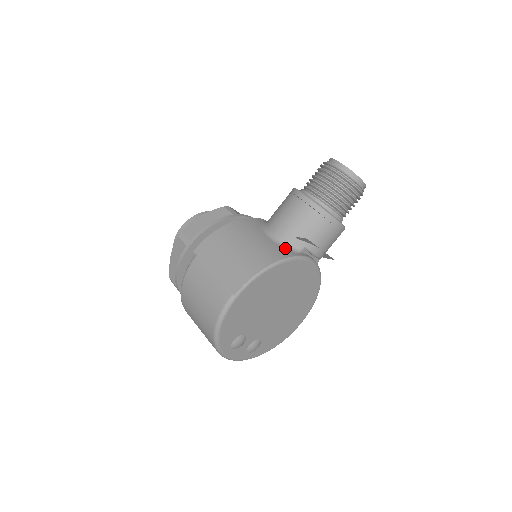
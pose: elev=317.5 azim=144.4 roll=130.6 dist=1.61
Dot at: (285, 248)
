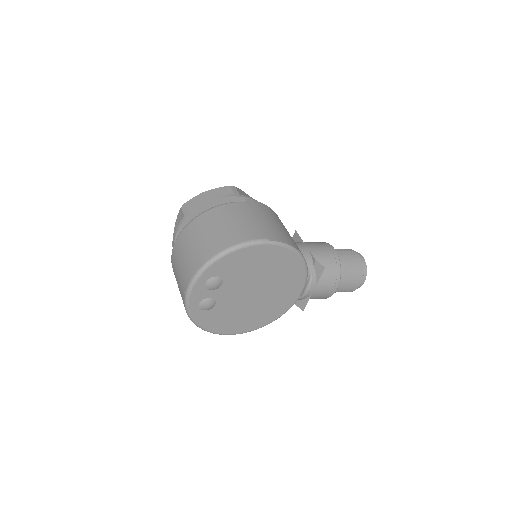
Dot at: occluded
